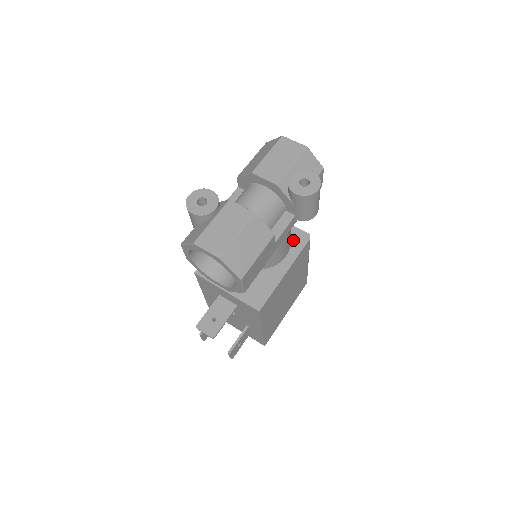
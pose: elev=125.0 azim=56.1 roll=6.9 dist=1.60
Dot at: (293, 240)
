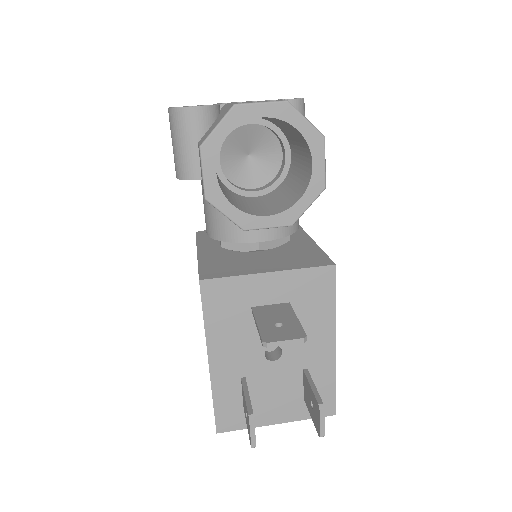
Dot at: occluded
